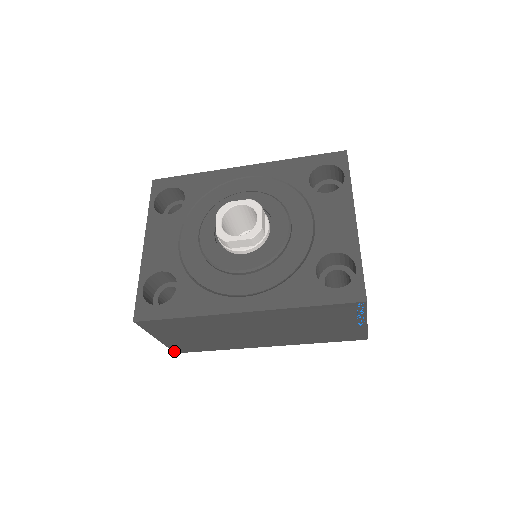
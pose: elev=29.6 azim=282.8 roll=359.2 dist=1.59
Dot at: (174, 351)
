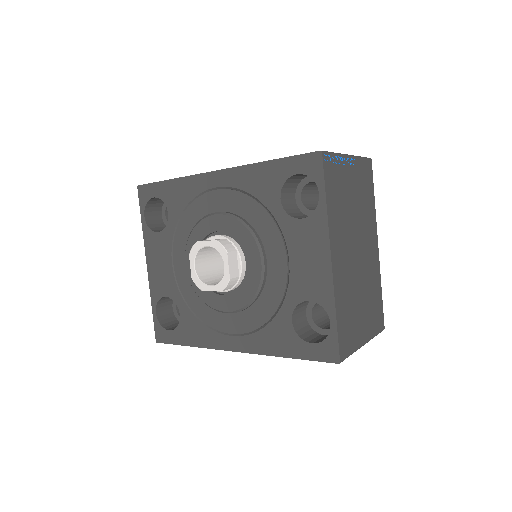
Dot at: occluded
